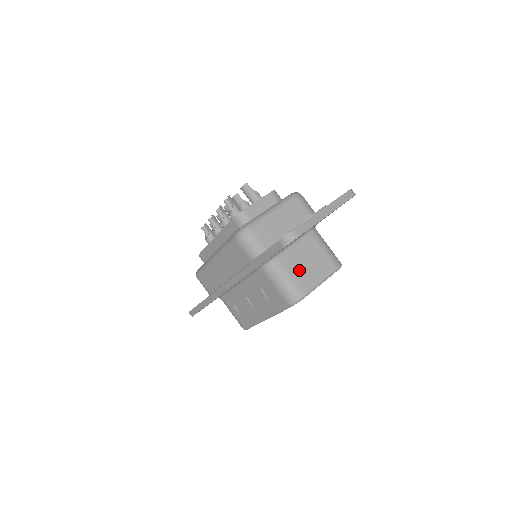
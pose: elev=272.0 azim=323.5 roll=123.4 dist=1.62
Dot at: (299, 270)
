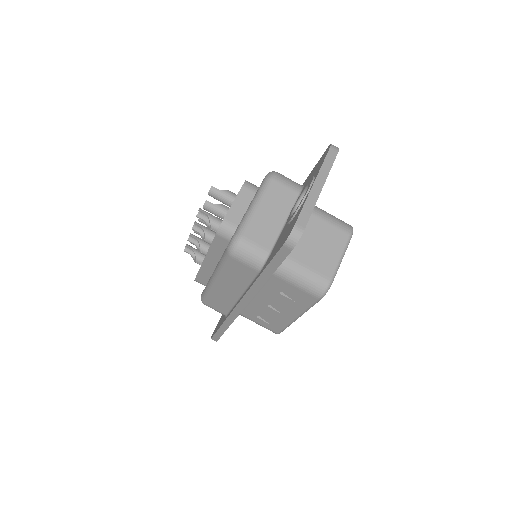
Dot at: (313, 257)
